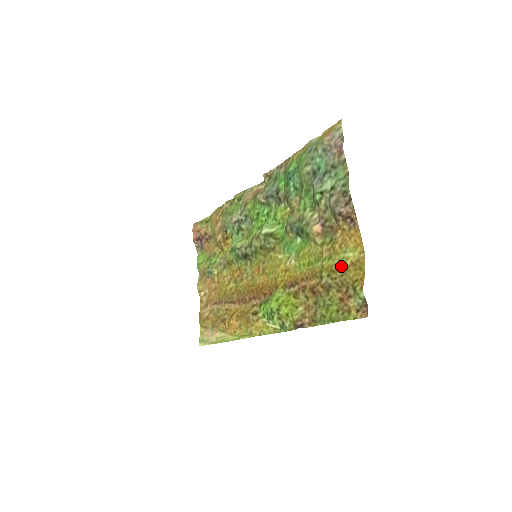
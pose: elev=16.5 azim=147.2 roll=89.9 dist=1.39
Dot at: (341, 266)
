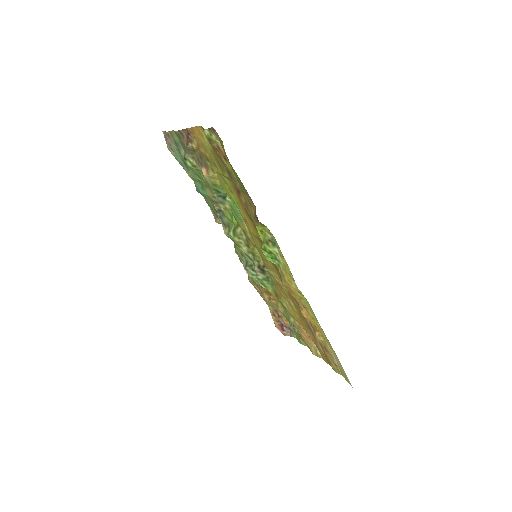
Dot at: (213, 153)
